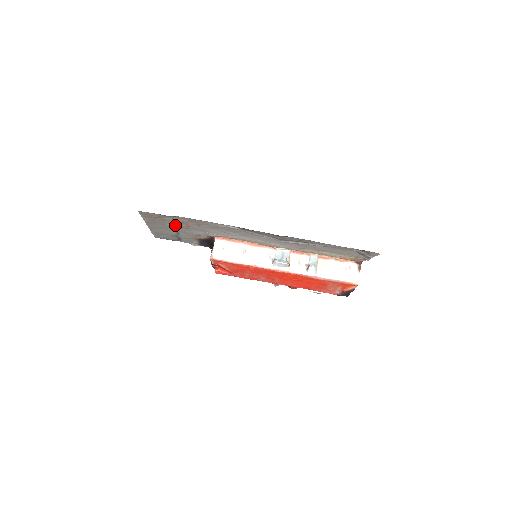
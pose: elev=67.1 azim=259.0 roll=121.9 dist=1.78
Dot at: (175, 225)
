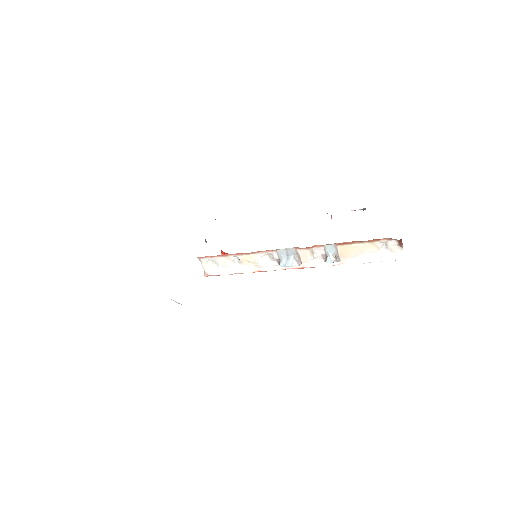
Dot at: occluded
